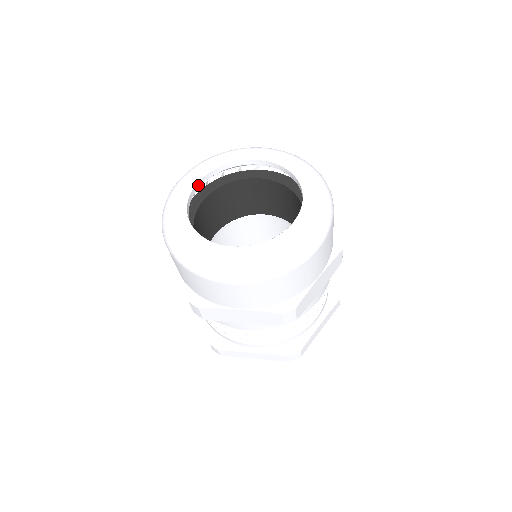
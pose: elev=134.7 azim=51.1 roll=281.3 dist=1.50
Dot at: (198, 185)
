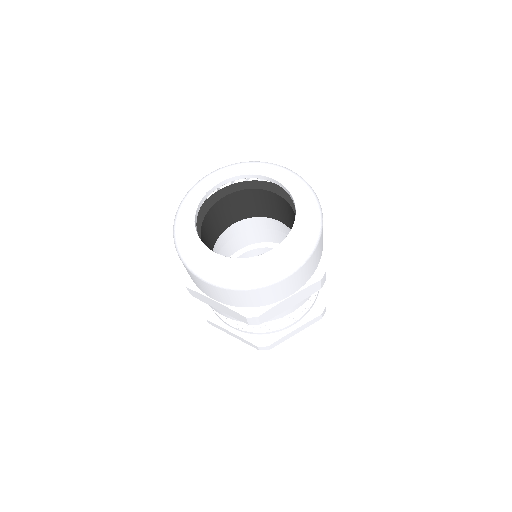
Dot at: (217, 186)
